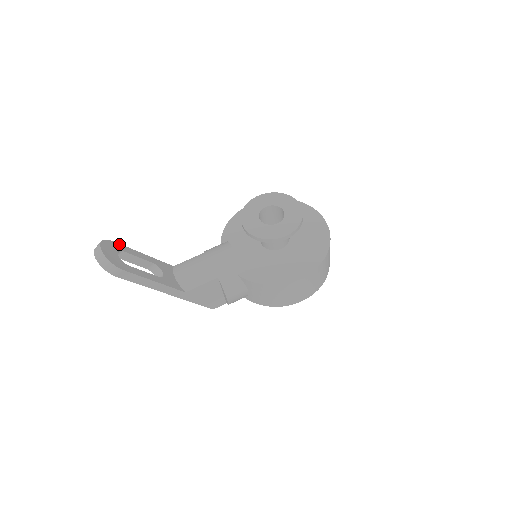
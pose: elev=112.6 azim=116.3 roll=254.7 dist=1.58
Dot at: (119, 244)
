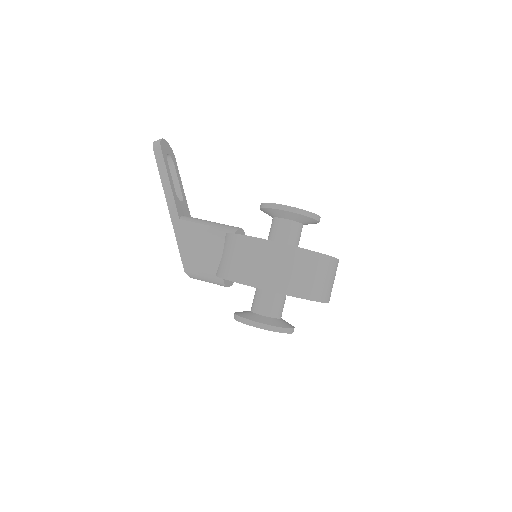
Dot at: occluded
